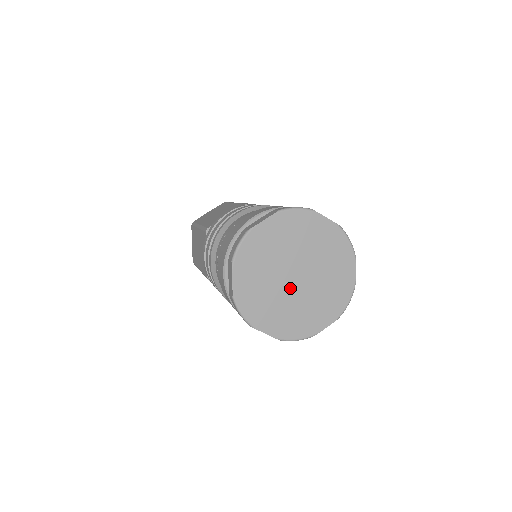
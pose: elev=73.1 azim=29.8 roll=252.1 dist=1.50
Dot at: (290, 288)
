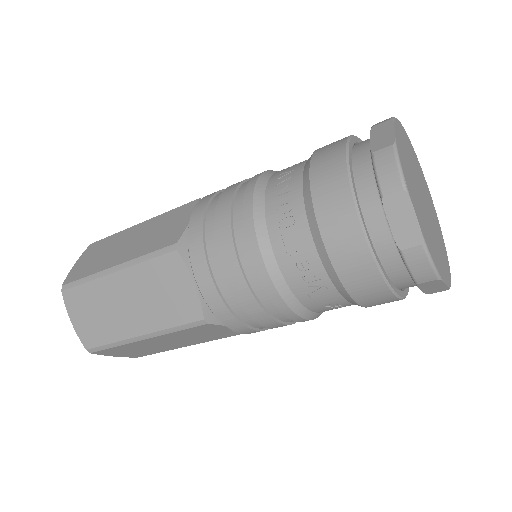
Dot at: (423, 205)
